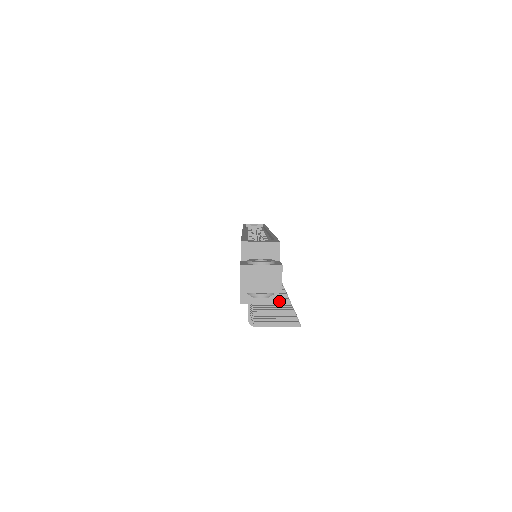
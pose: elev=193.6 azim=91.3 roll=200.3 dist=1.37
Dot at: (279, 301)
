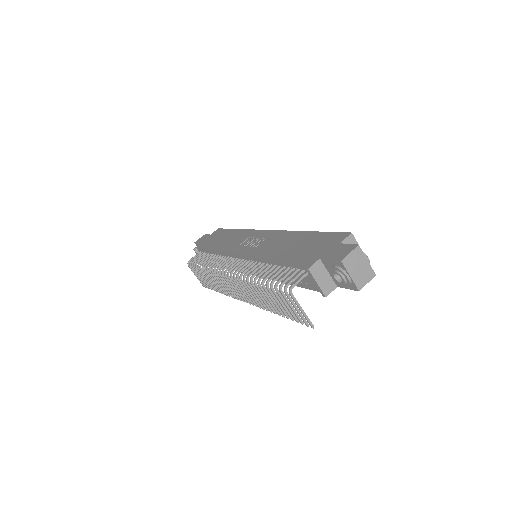
Dot at: (259, 301)
